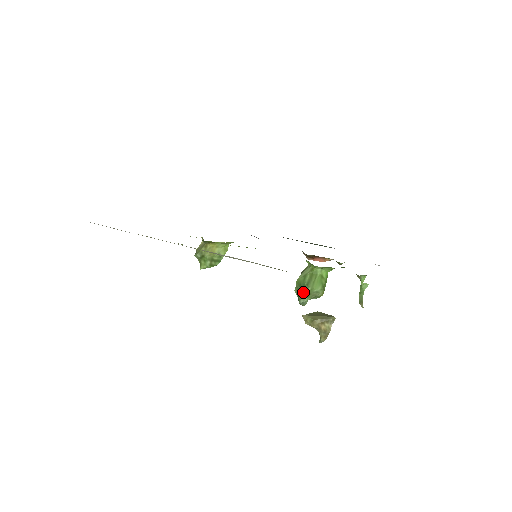
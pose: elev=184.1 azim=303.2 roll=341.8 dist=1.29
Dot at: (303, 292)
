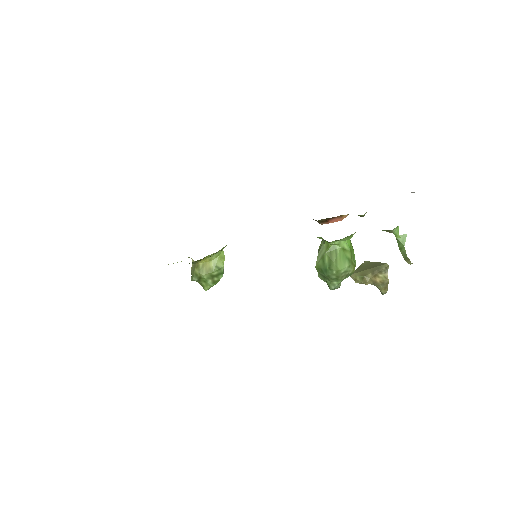
Dot at: (329, 278)
